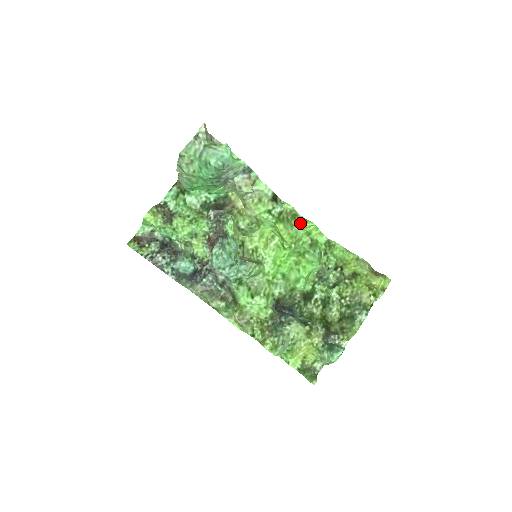
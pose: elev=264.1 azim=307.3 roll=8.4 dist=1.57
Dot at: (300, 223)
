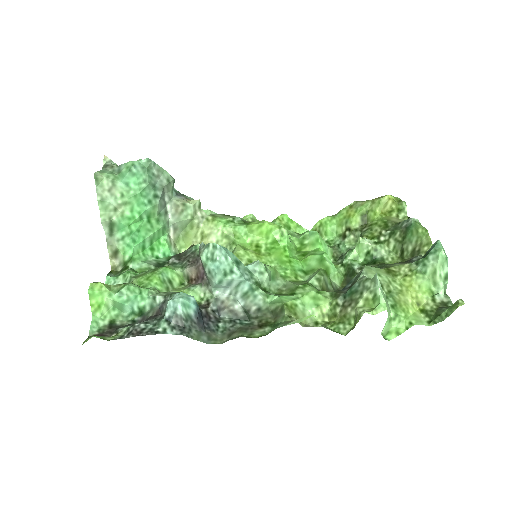
Dot at: (271, 222)
